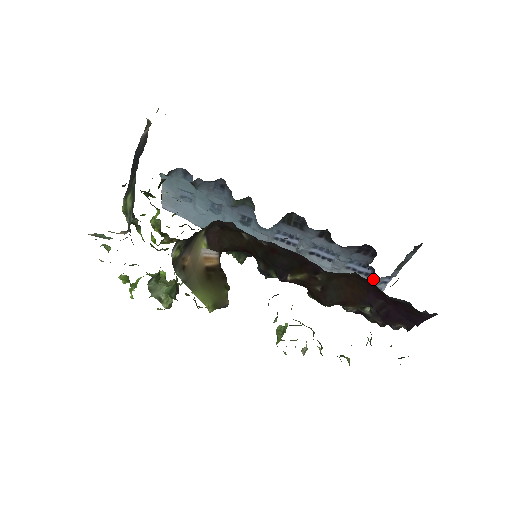
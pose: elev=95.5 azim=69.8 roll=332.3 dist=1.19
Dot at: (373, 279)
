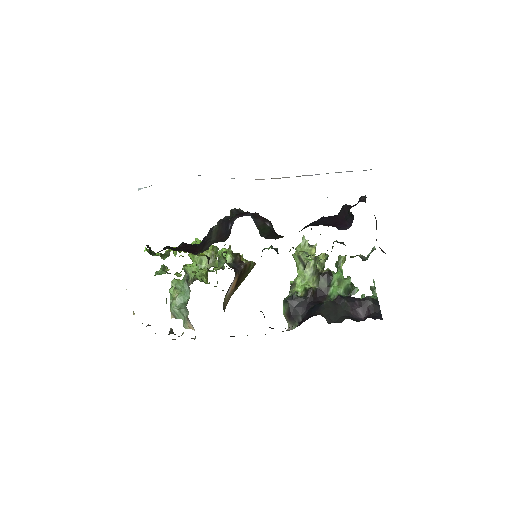
Dot at: occluded
